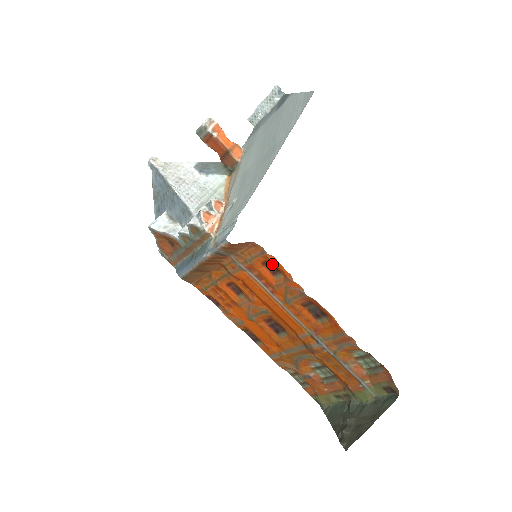
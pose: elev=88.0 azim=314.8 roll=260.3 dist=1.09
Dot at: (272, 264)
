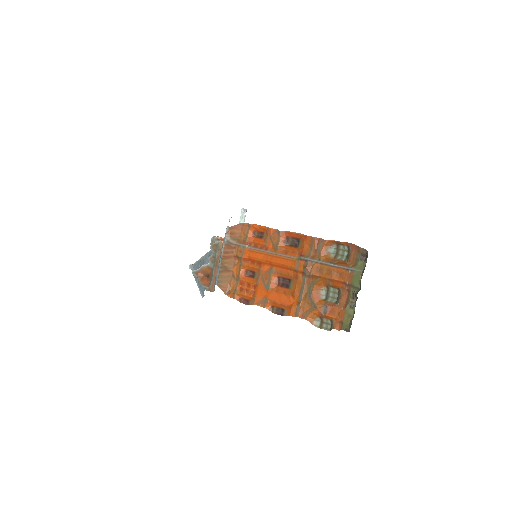
Dot at: (257, 231)
